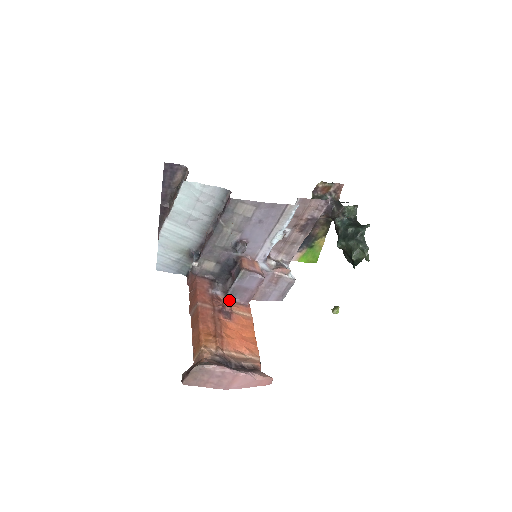
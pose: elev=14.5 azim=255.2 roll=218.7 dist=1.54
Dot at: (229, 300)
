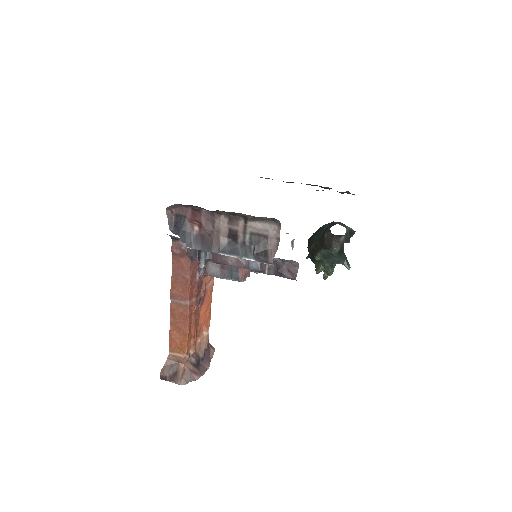
Dot at: (206, 275)
